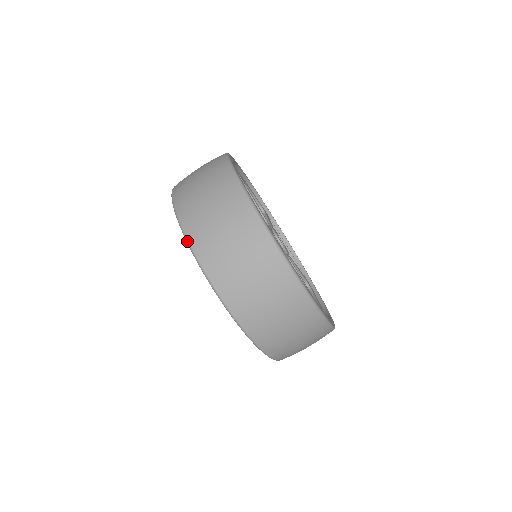
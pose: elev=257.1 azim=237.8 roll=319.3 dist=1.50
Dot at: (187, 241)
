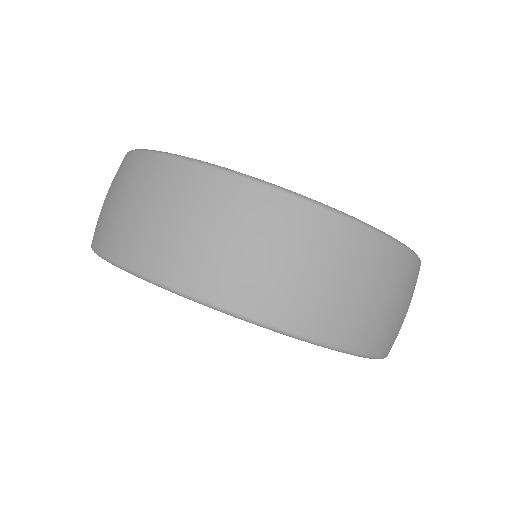
Dot at: (268, 327)
